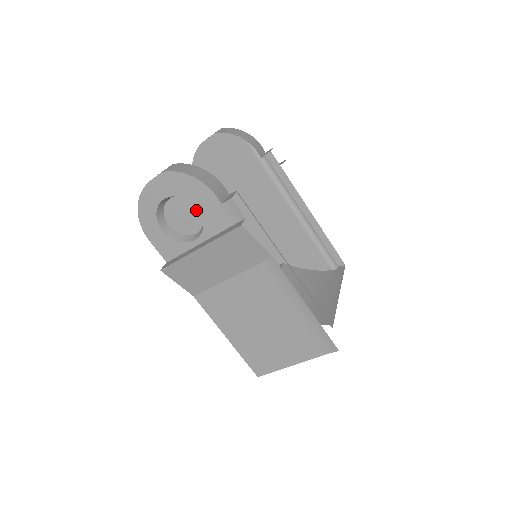
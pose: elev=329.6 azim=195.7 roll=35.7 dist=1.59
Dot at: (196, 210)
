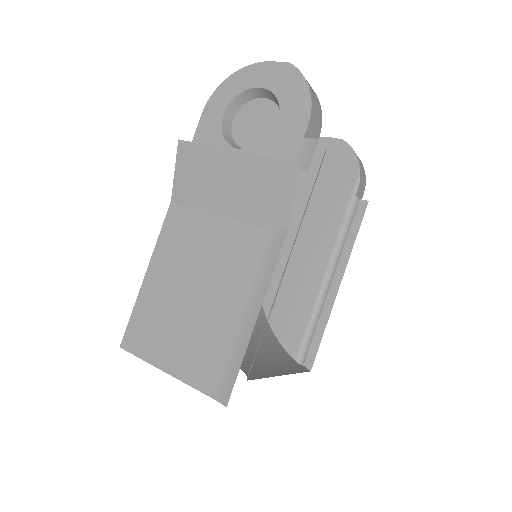
Dot at: (272, 129)
